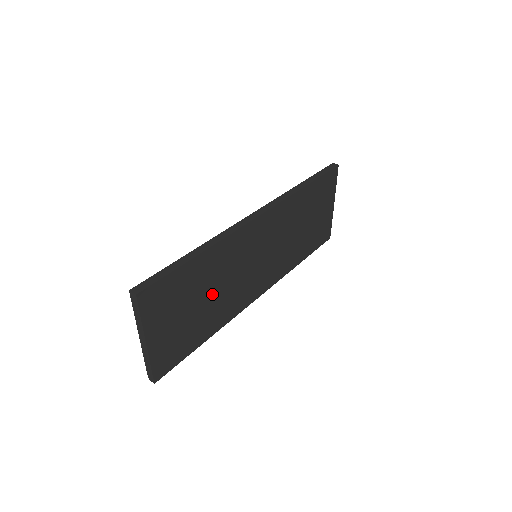
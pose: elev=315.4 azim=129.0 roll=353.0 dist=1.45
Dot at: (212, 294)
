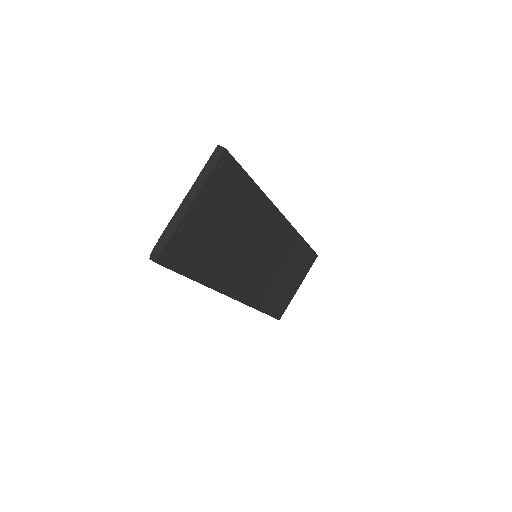
Dot at: (232, 237)
